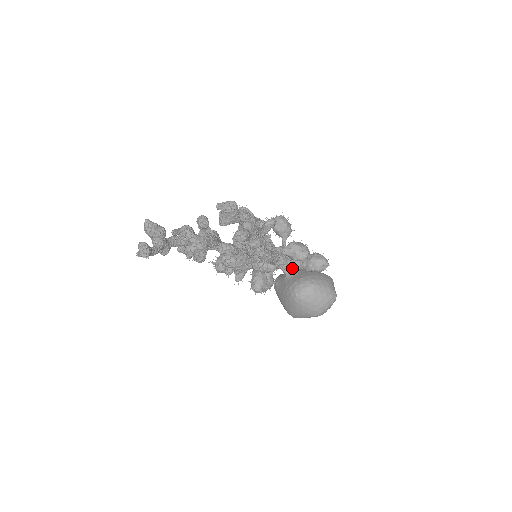
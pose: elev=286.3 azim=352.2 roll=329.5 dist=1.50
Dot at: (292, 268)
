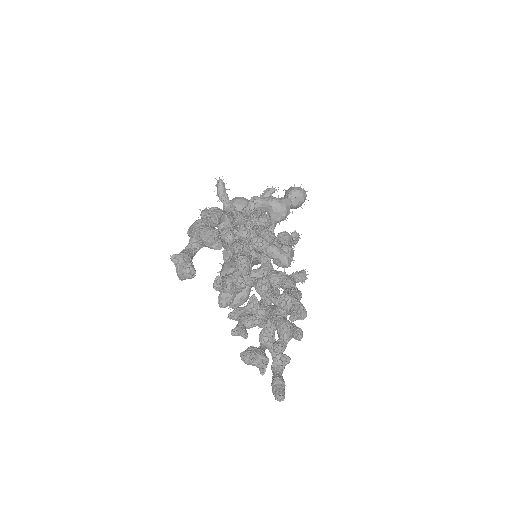
Dot at: occluded
